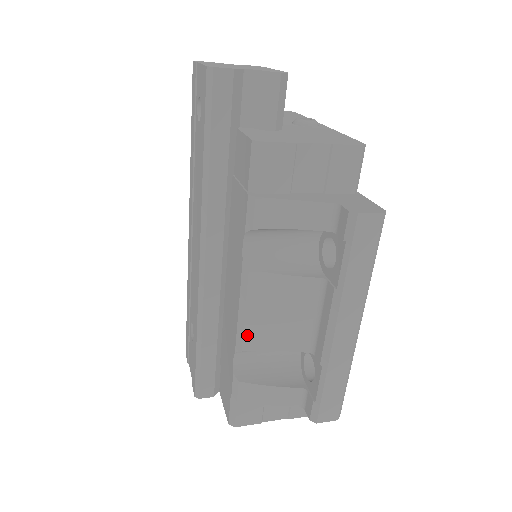
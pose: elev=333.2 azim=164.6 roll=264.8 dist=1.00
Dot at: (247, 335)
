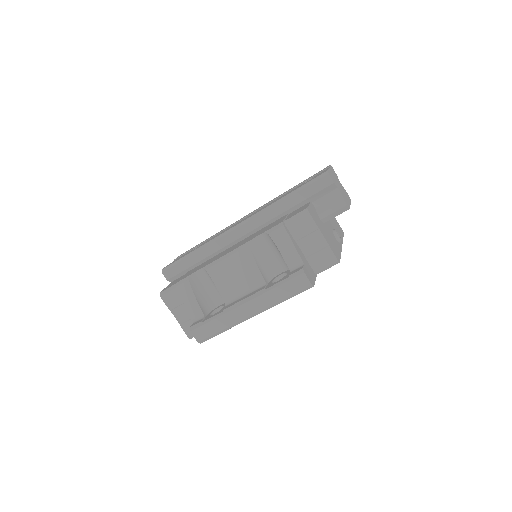
Dot at: (216, 267)
